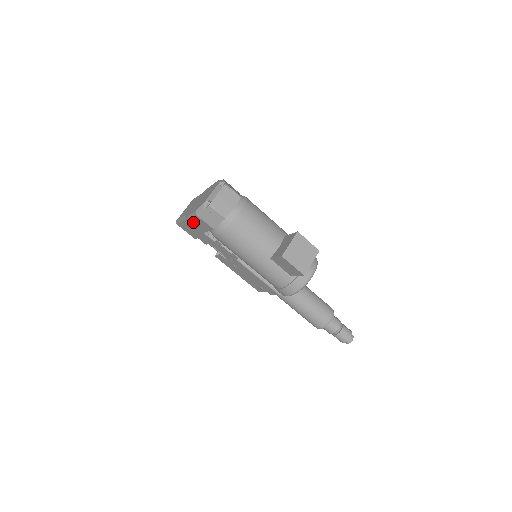
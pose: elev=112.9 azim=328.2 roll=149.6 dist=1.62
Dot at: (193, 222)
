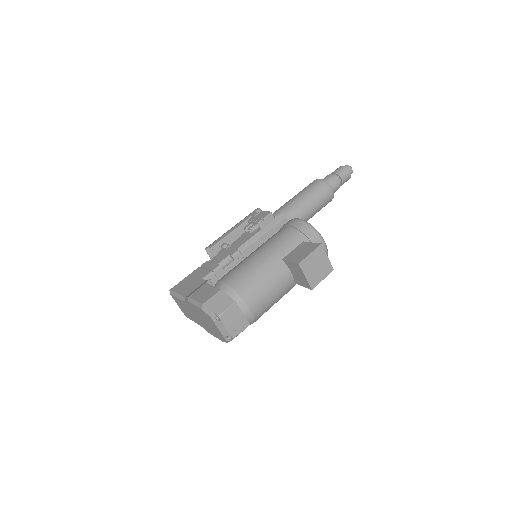
Dot at: occluded
